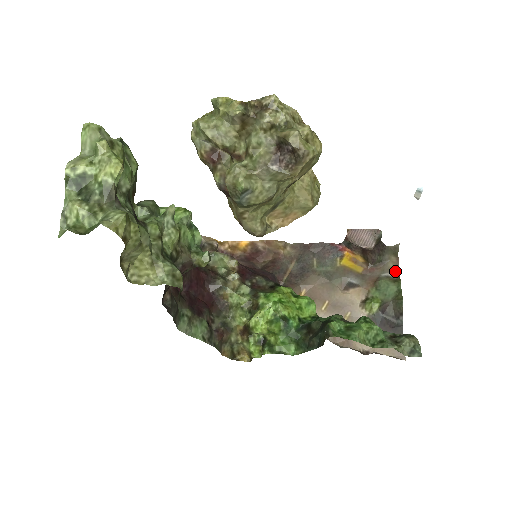
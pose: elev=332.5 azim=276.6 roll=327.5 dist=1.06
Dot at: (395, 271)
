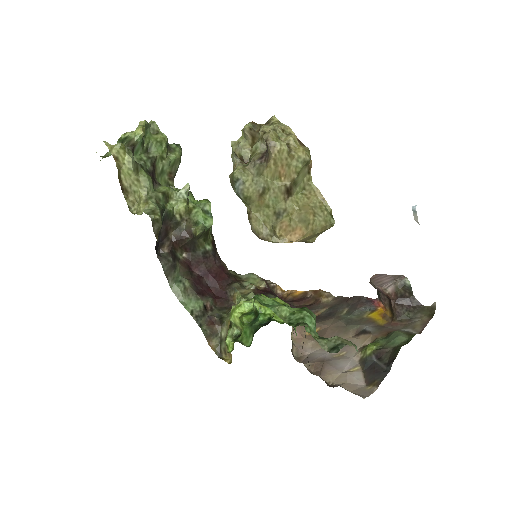
Dot at: (419, 328)
